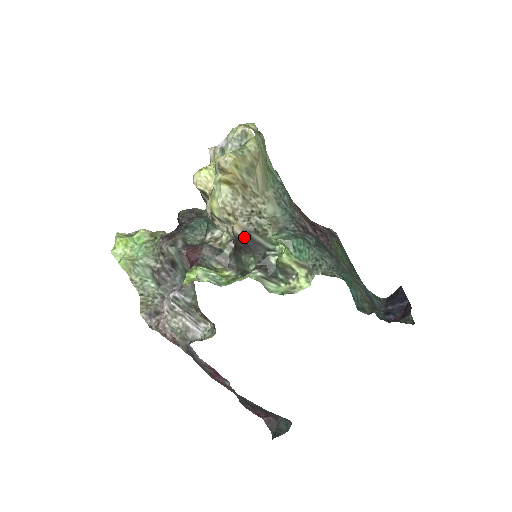
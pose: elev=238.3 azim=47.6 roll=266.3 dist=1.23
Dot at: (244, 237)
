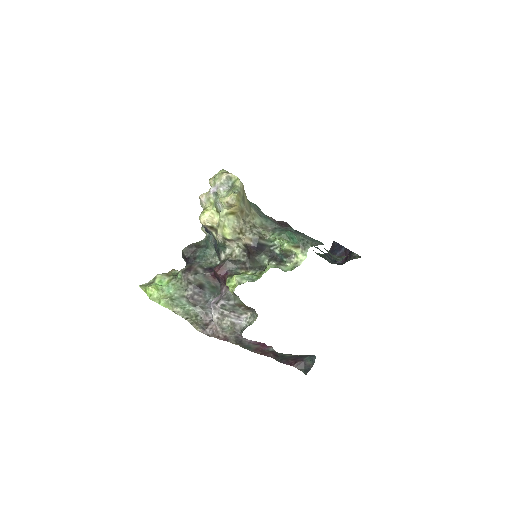
Dot at: (254, 244)
